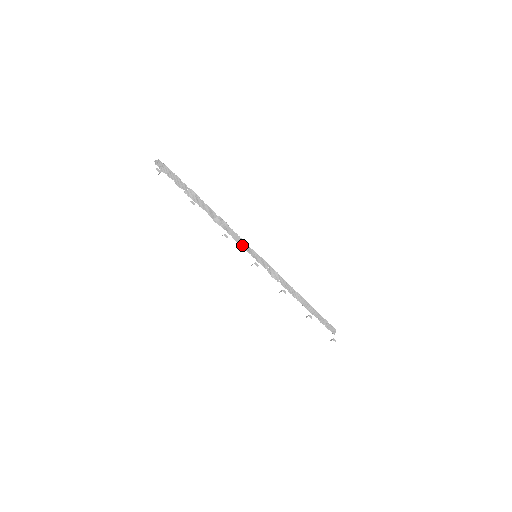
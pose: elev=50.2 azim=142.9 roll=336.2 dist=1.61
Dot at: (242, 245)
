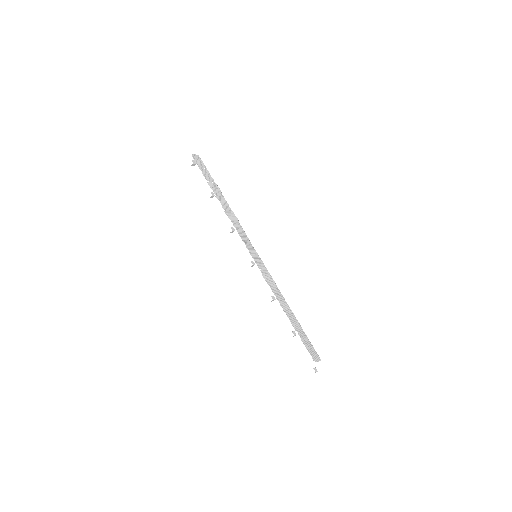
Dot at: (244, 240)
